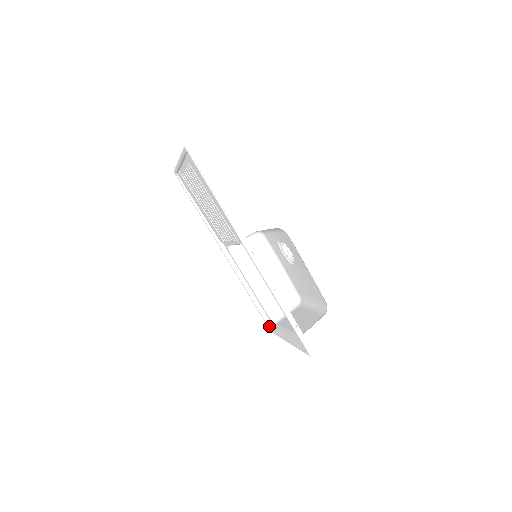
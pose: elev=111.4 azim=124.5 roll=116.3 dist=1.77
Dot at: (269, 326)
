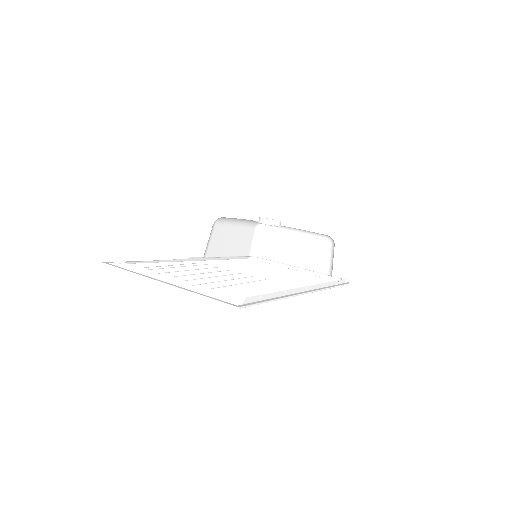
Dot at: (249, 258)
